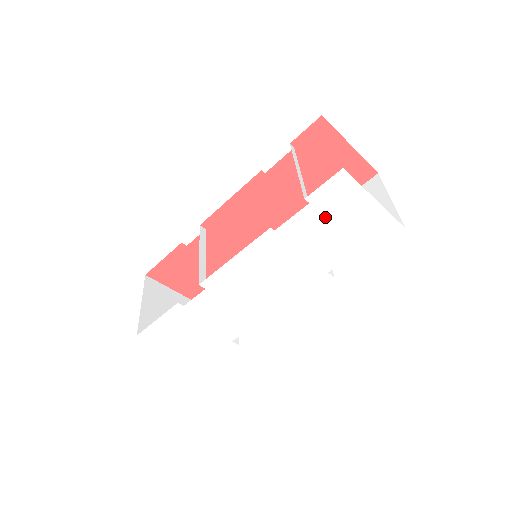
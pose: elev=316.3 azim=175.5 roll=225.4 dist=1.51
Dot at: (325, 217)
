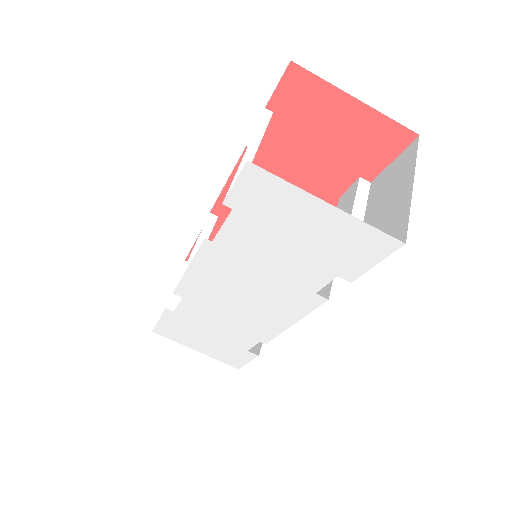
Dot at: (266, 226)
